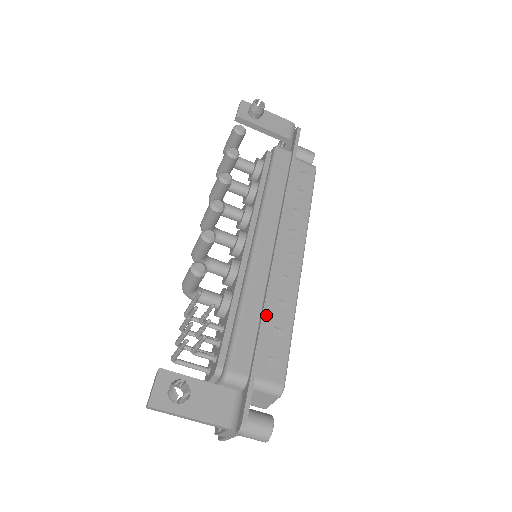
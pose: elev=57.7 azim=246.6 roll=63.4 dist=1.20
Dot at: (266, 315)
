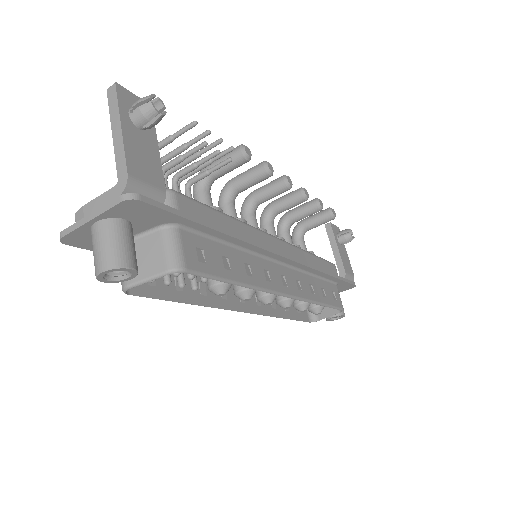
Dot at: (238, 238)
